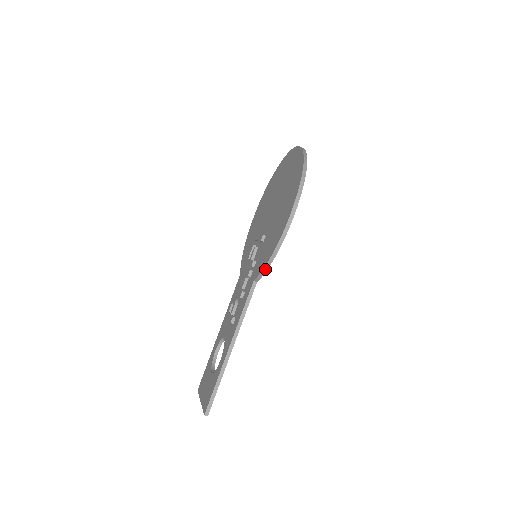
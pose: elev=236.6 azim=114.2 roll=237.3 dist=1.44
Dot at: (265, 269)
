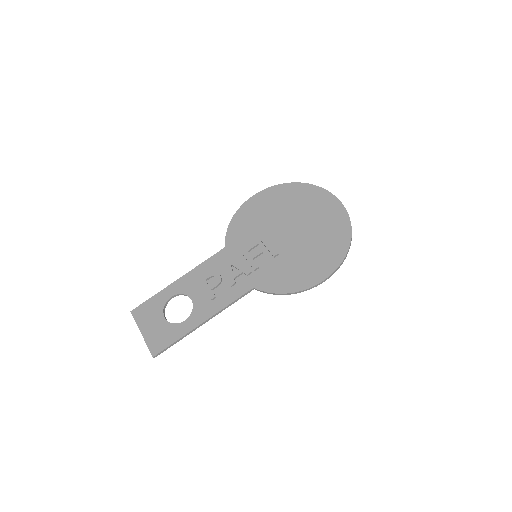
Dot at: (273, 294)
